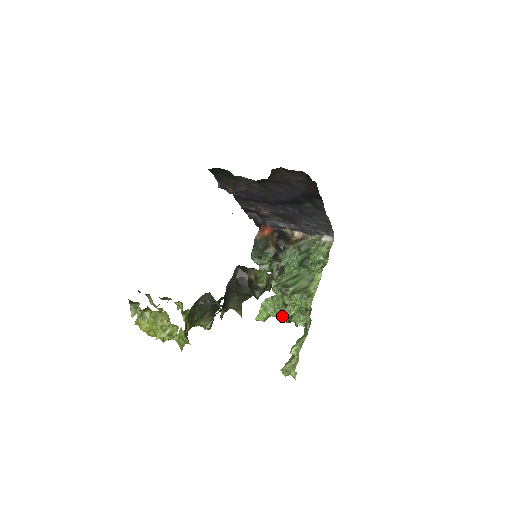
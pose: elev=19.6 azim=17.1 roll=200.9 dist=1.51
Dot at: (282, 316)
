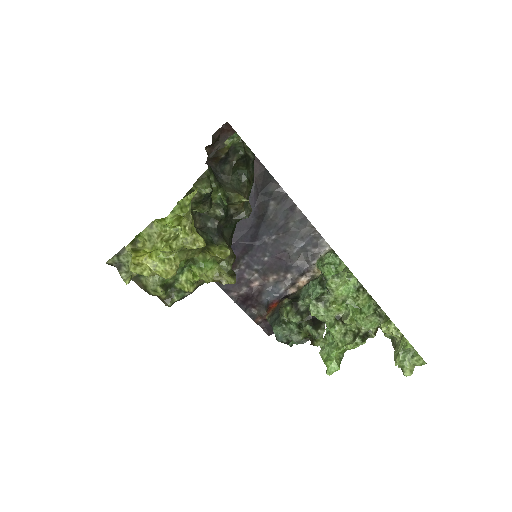
Dot at: (350, 341)
